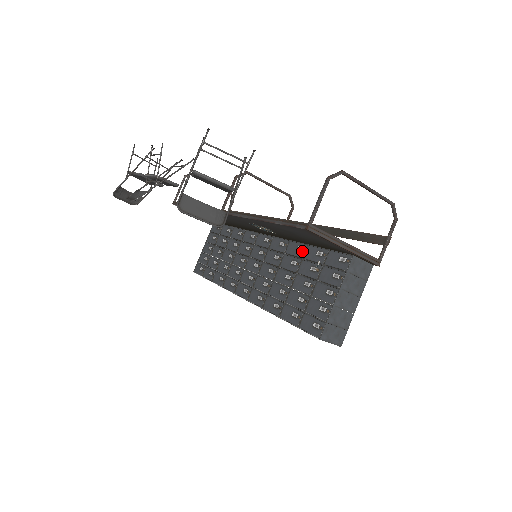
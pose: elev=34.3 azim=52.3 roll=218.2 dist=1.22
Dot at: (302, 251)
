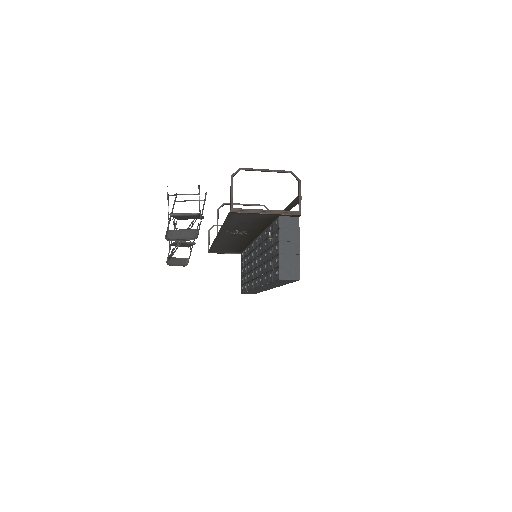
Dot at: (266, 234)
